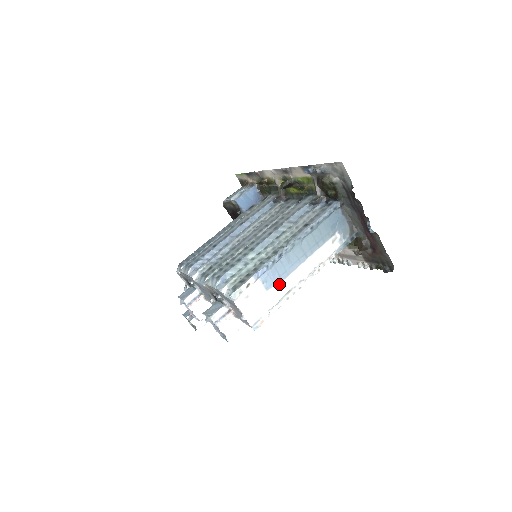
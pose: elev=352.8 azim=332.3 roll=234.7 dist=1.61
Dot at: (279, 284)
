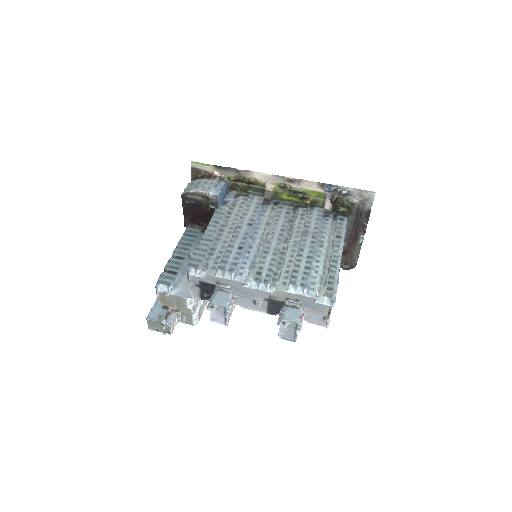
Dot at: occluded
